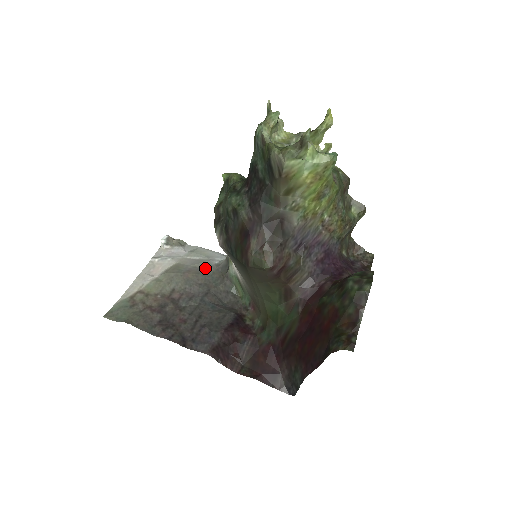
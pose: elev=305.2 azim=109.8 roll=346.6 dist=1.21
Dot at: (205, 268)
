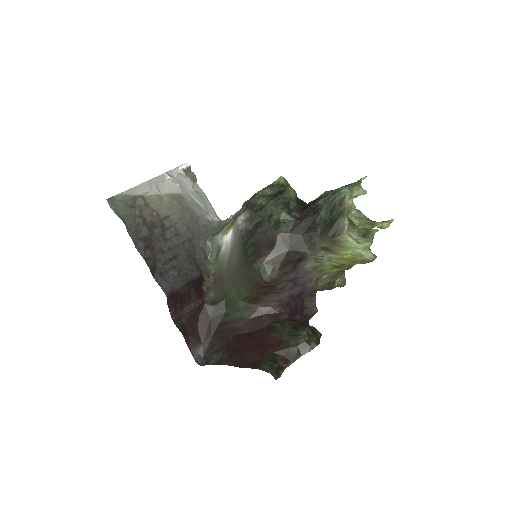
Dot at: (199, 216)
